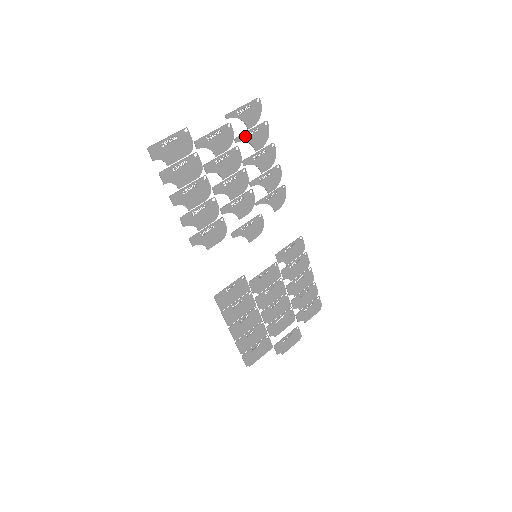
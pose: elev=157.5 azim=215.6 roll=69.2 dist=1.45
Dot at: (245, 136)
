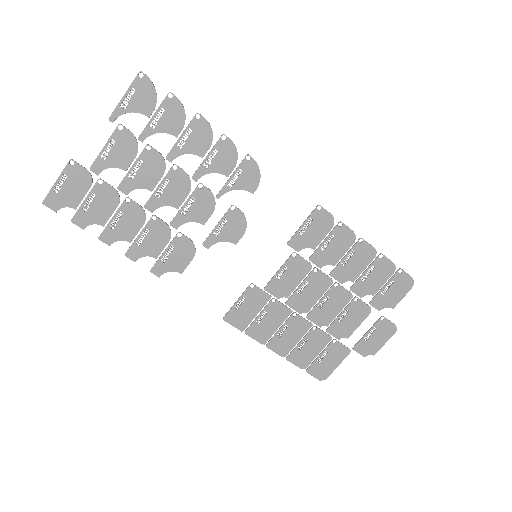
Dot at: (150, 128)
